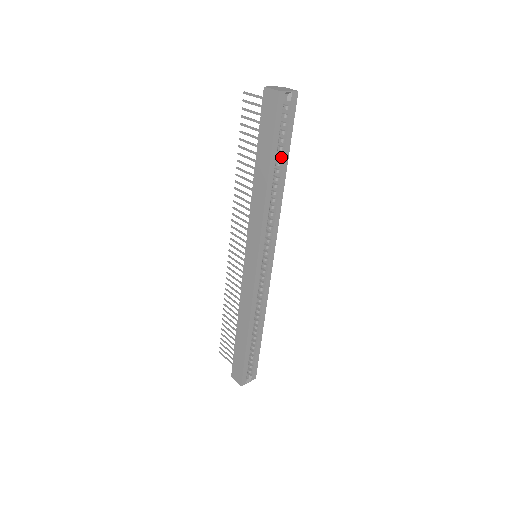
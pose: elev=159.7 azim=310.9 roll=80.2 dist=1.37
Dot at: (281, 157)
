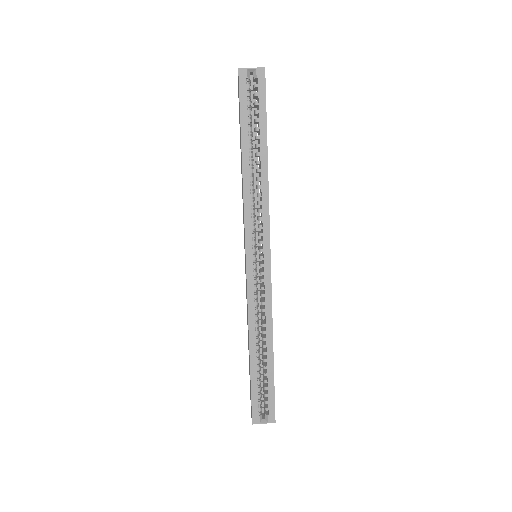
Dot at: (258, 138)
